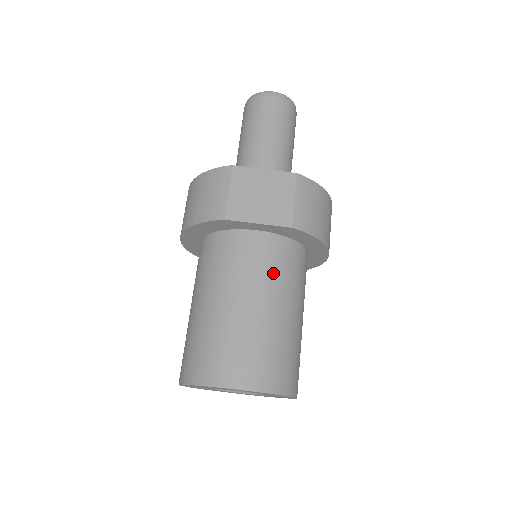
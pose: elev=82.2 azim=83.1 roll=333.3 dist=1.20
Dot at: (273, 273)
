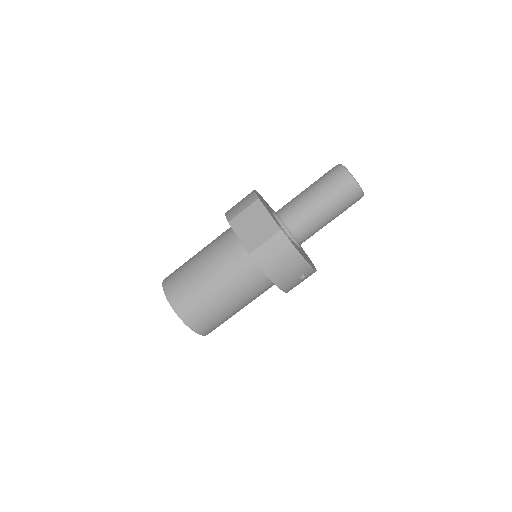
Dot at: (229, 268)
